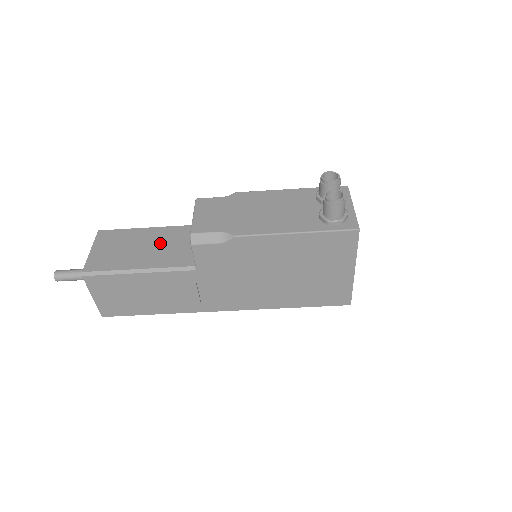
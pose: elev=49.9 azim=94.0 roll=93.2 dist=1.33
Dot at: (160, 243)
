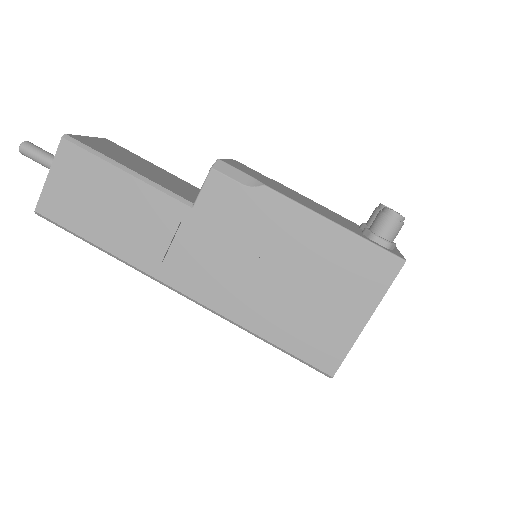
Dot at: (165, 177)
